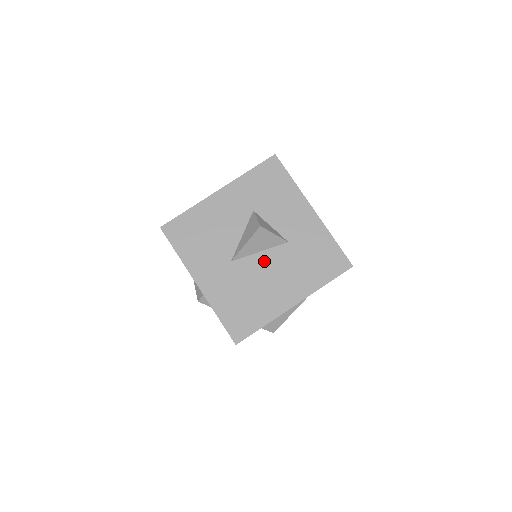
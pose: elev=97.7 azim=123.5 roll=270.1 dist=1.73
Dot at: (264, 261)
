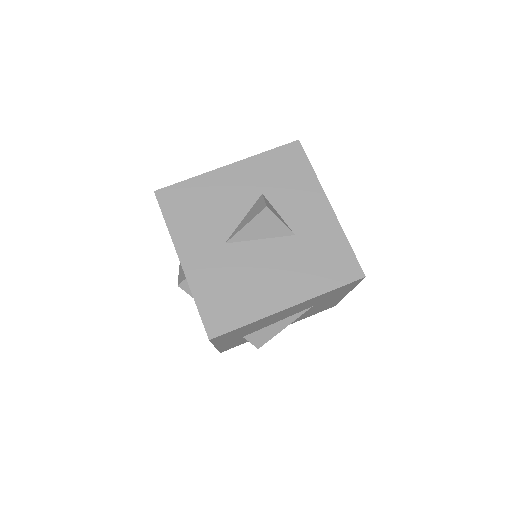
Dot at: (263, 250)
